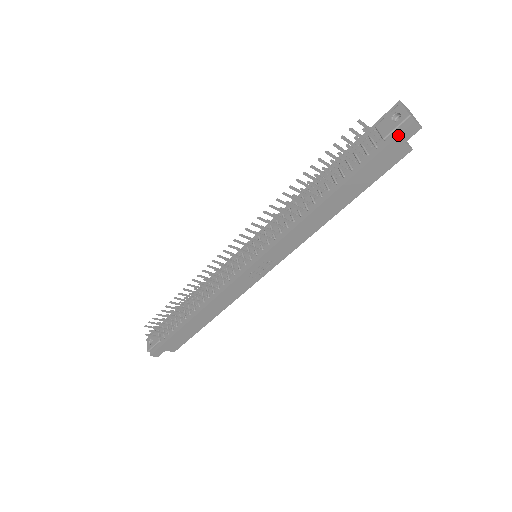
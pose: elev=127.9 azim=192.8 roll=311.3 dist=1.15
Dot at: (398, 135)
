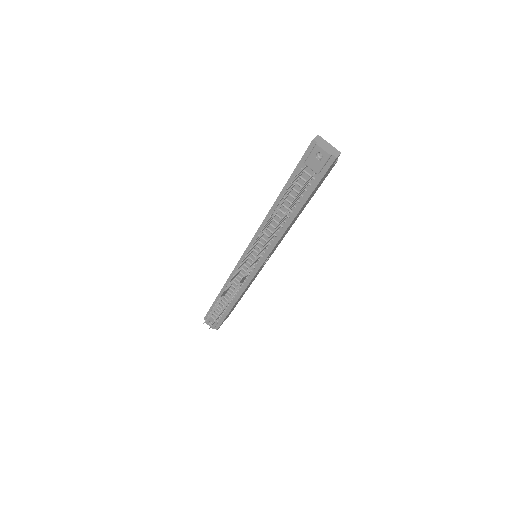
Dot at: (328, 169)
